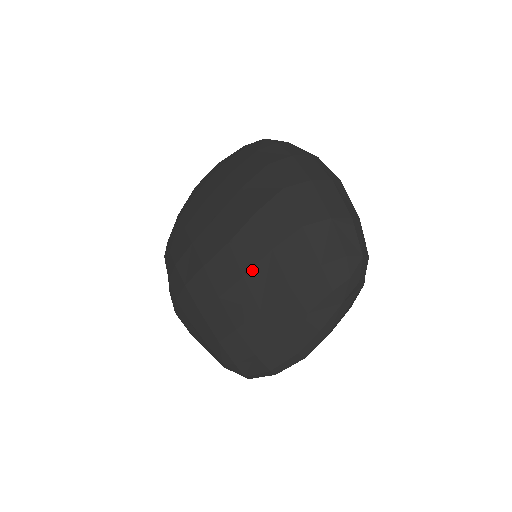
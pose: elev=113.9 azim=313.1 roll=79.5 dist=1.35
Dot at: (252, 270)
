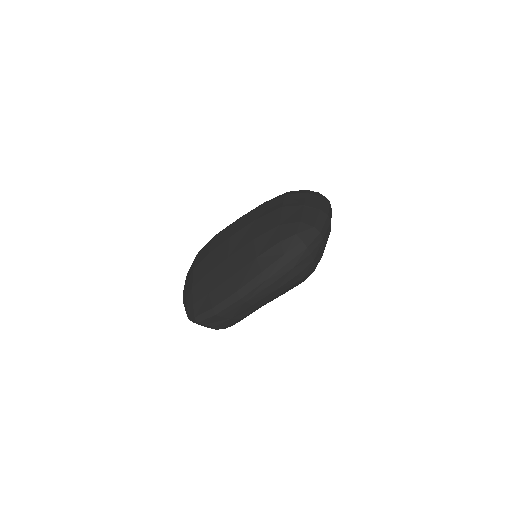
Dot at: (237, 232)
